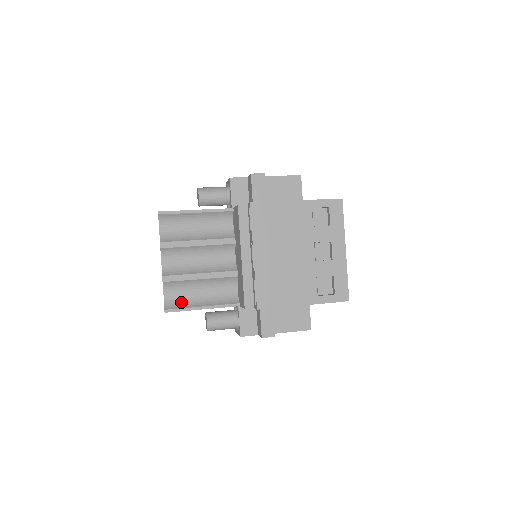
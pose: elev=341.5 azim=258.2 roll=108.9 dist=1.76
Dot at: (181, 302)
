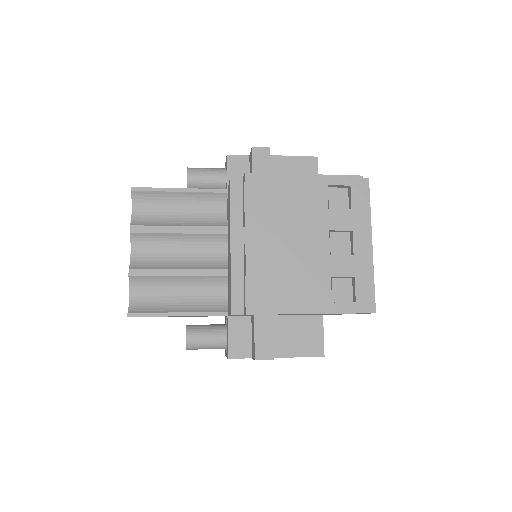
Dot at: (151, 305)
